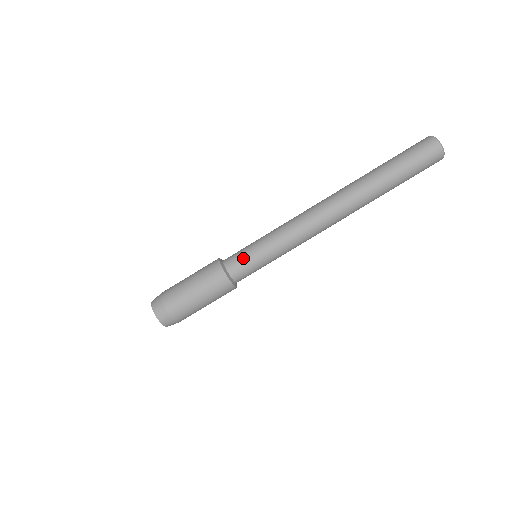
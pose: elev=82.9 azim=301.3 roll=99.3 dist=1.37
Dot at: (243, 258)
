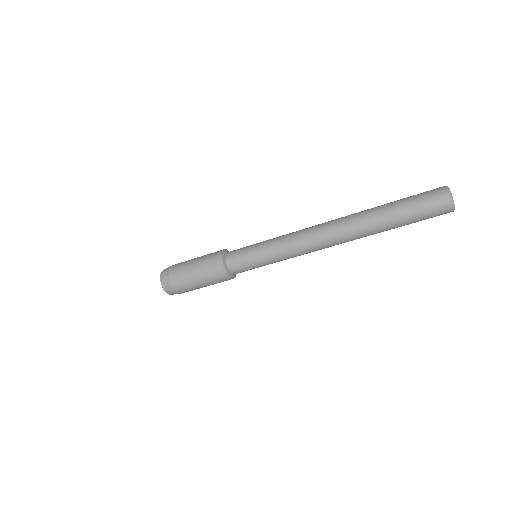
Dot at: (244, 263)
